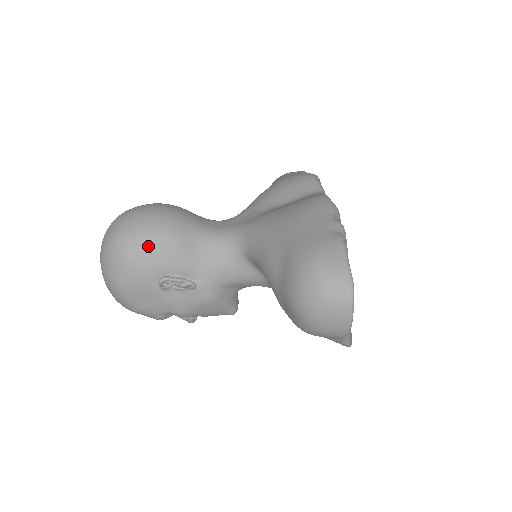
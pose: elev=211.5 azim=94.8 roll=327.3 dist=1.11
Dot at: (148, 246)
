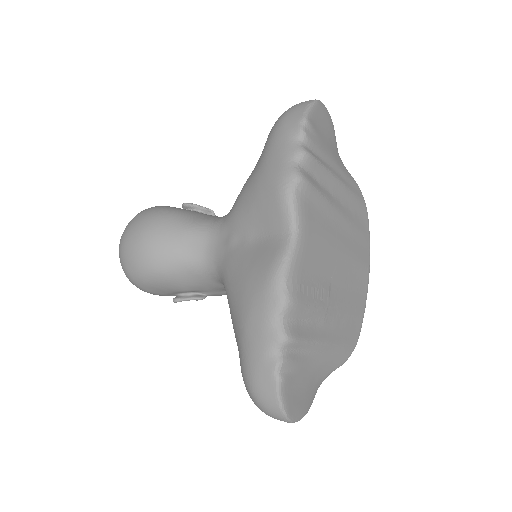
Dot at: (149, 285)
